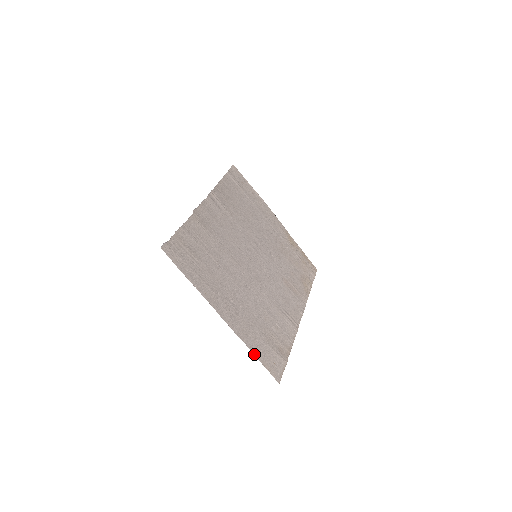
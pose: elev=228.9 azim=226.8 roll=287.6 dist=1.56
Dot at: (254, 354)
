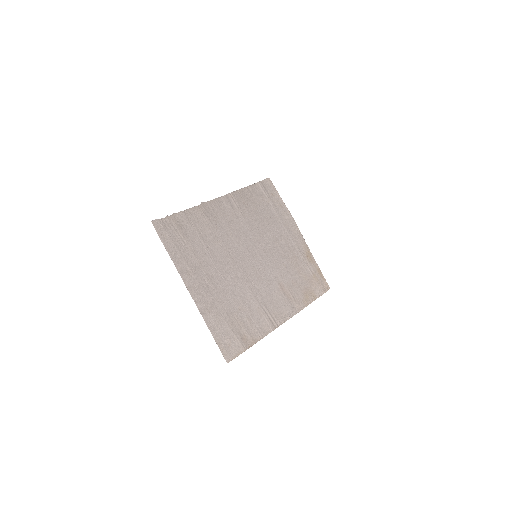
Dot at: (210, 330)
